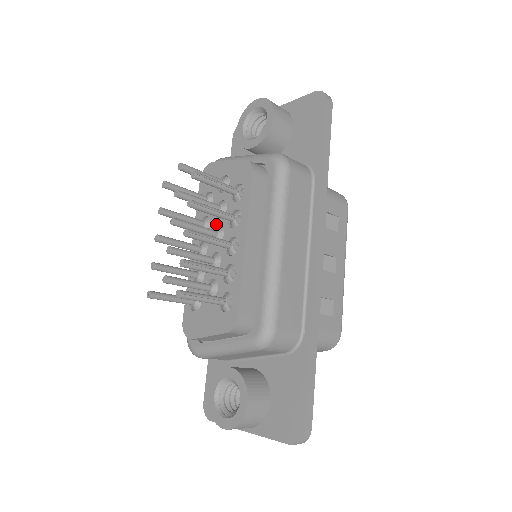
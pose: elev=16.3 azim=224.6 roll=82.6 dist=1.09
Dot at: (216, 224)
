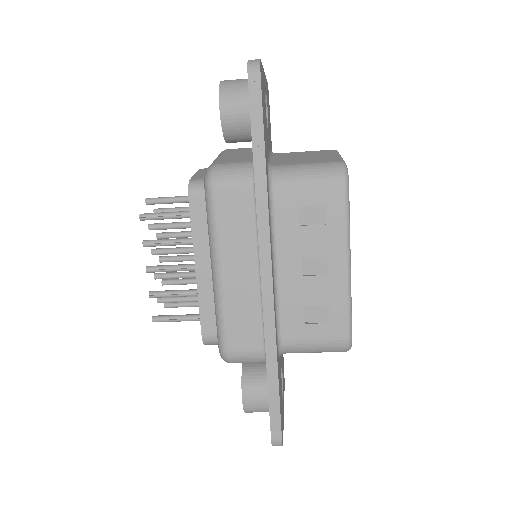
Dot at: occluded
